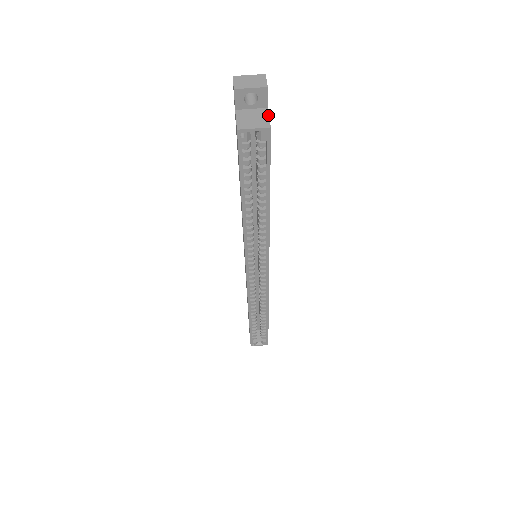
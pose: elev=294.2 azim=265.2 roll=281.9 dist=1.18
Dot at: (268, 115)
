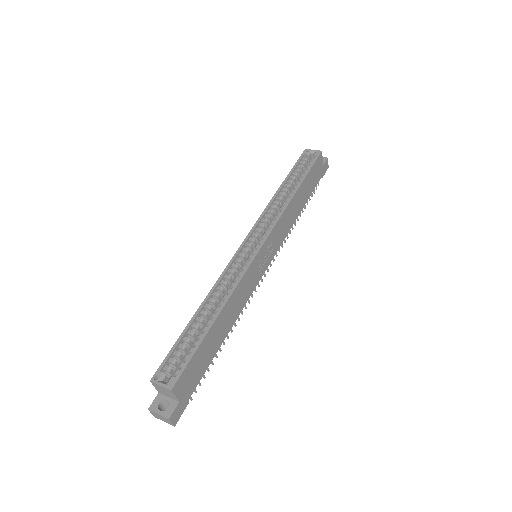
Dot at: (322, 159)
